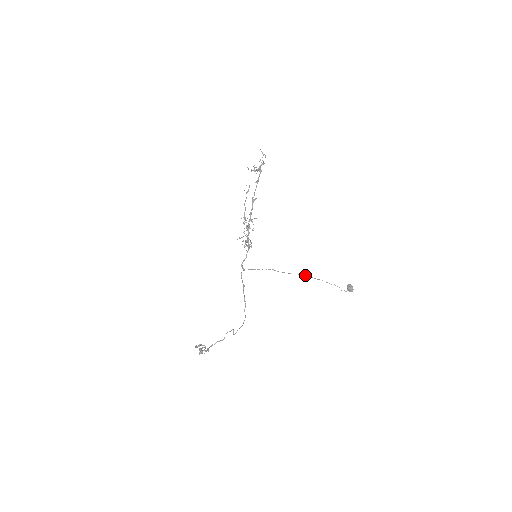
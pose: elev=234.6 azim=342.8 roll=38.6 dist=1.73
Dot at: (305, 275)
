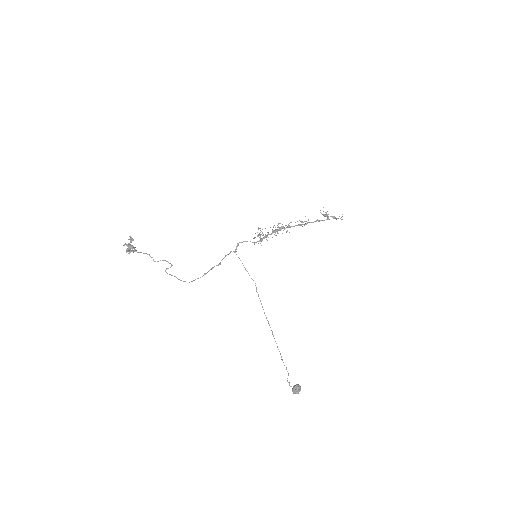
Dot at: occluded
